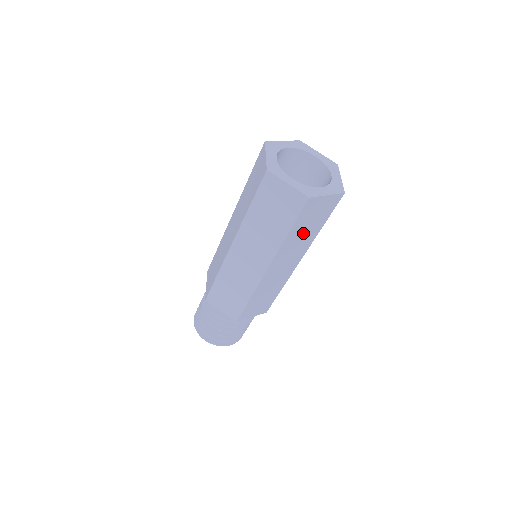
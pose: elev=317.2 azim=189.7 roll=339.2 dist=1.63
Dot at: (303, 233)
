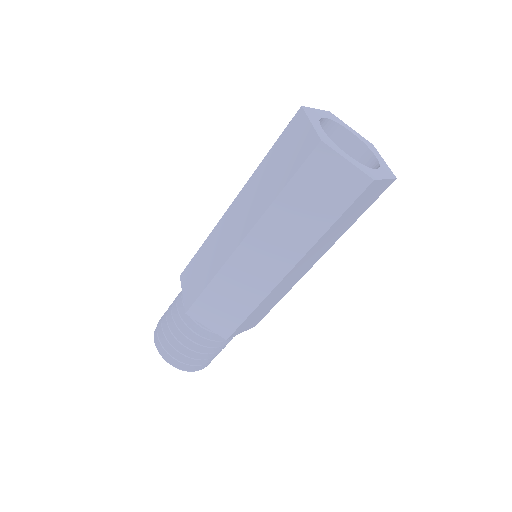
Dot at: occluded
